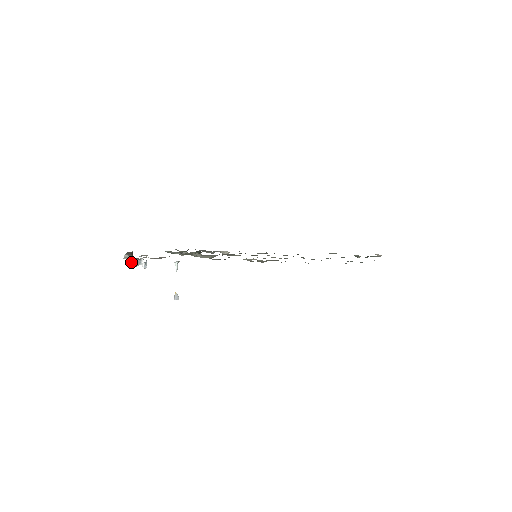
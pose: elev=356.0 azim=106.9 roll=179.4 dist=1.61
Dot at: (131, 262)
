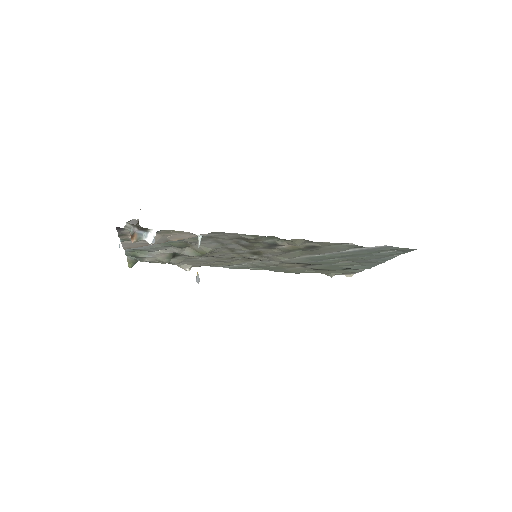
Dot at: (130, 235)
